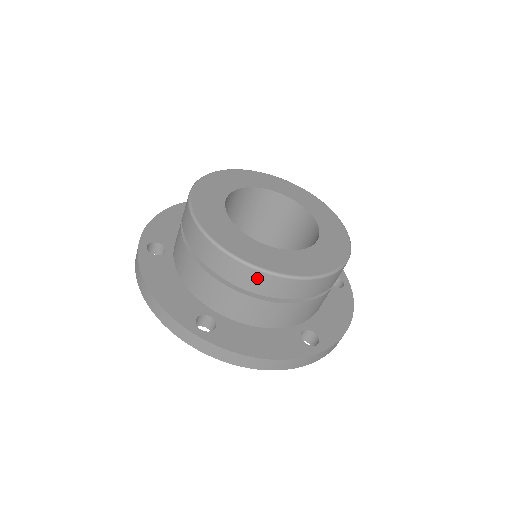
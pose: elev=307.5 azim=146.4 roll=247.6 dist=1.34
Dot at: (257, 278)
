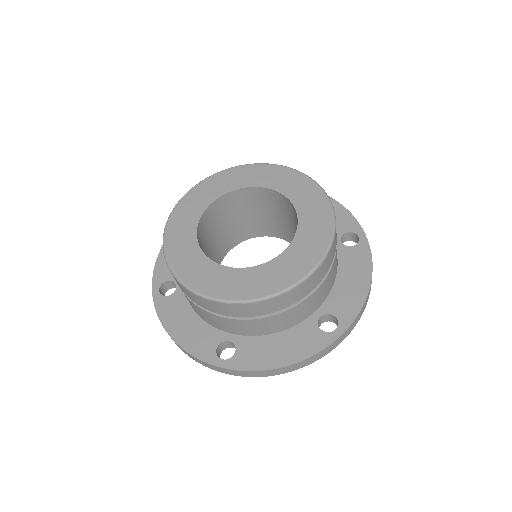
Dot at: (242, 308)
